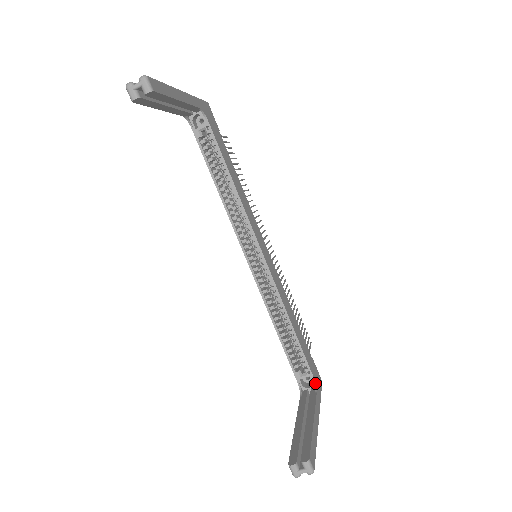
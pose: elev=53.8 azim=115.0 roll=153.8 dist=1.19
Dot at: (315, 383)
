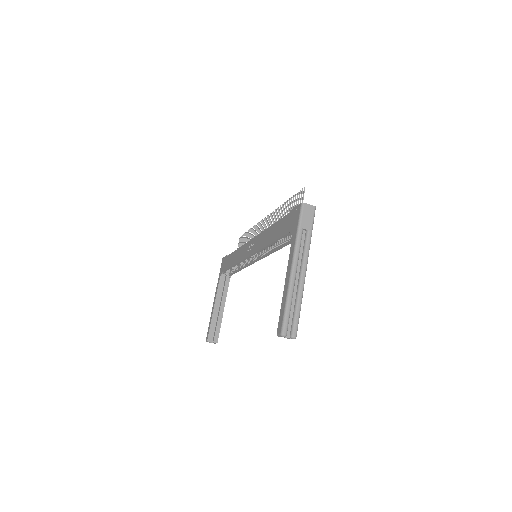
Dot at: occluded
